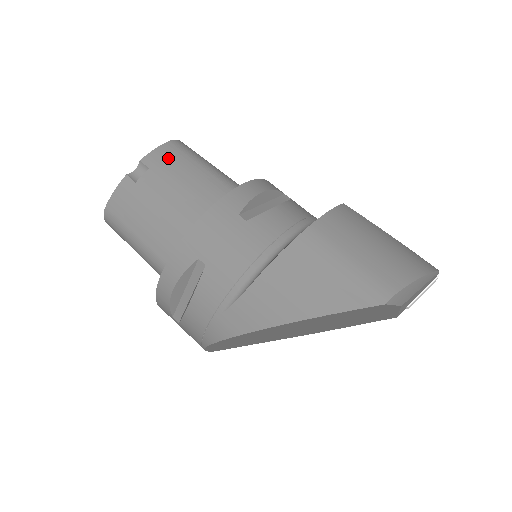
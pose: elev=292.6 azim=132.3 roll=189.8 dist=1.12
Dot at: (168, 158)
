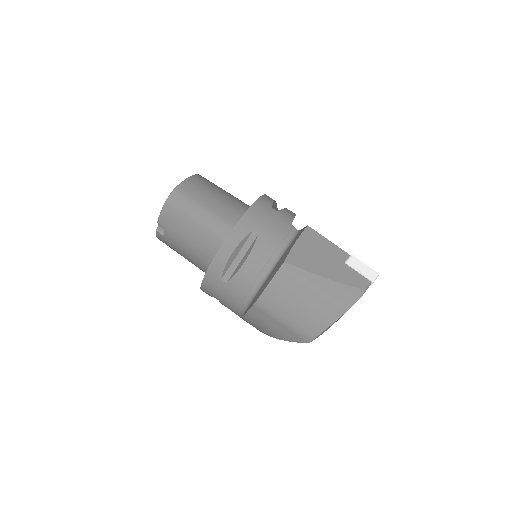
Dot at: (171, 219)
